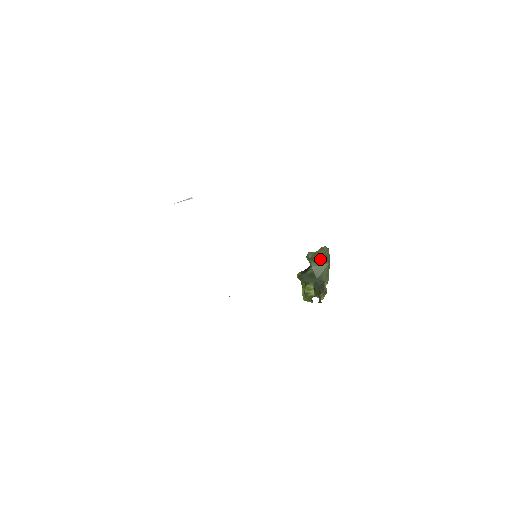
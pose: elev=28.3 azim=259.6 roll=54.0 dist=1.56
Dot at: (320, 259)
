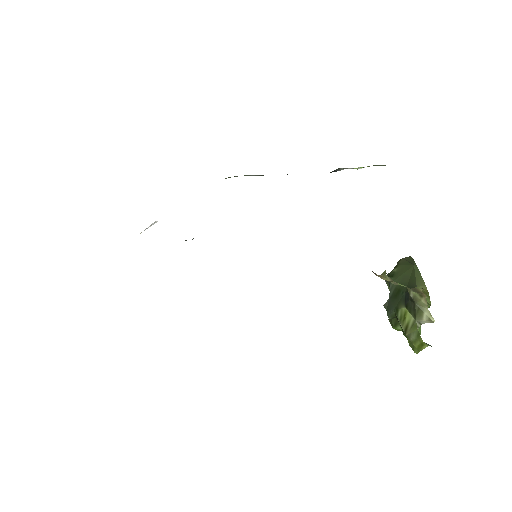
Dot at: (399, 269)
